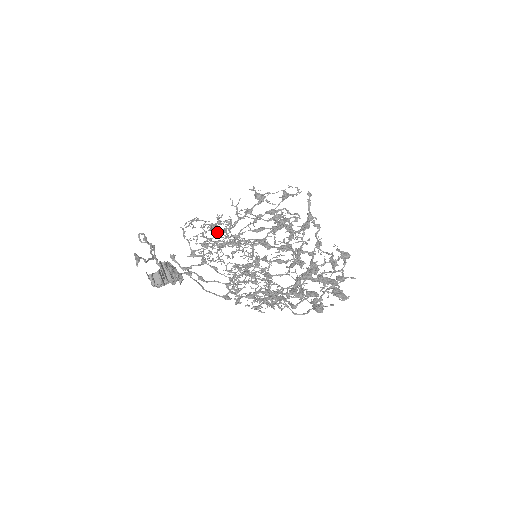
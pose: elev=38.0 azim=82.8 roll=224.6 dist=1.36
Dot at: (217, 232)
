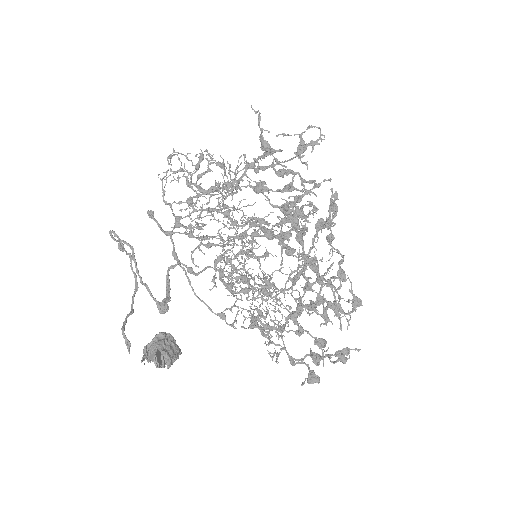
Dot at: (207, 191)
